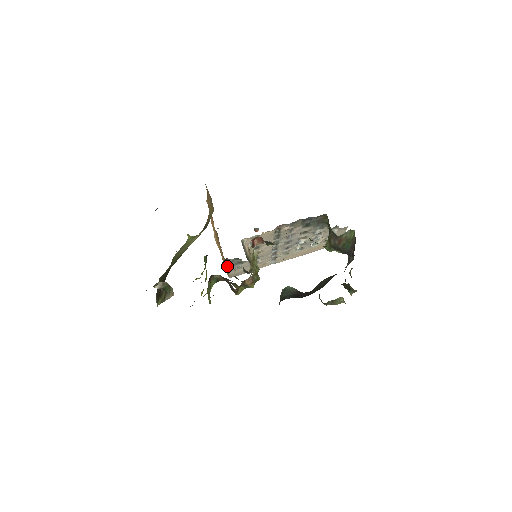
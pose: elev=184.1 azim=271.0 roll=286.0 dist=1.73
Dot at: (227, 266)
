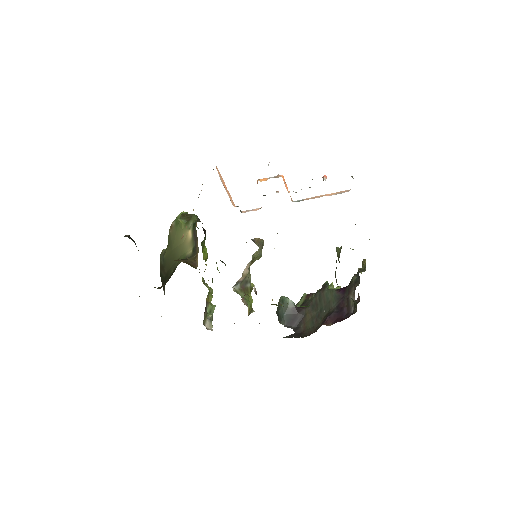
Dot at: occluded
